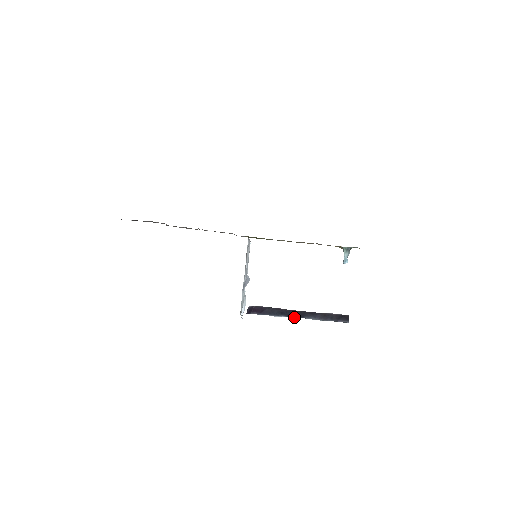
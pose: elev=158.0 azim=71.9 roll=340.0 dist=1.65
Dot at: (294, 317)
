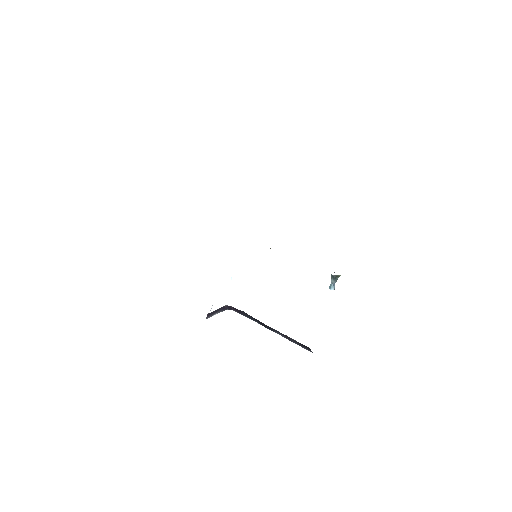
Dot at: (266, 327)
